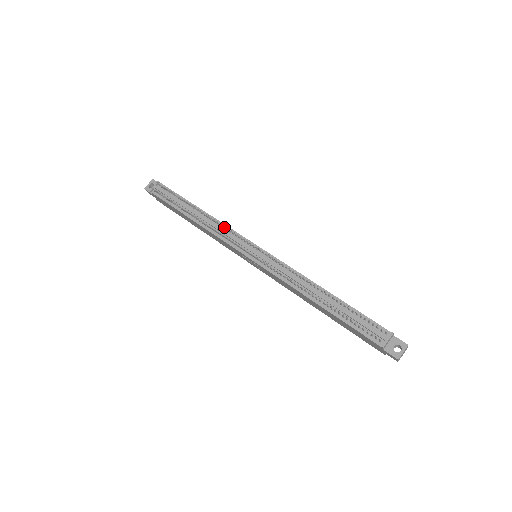
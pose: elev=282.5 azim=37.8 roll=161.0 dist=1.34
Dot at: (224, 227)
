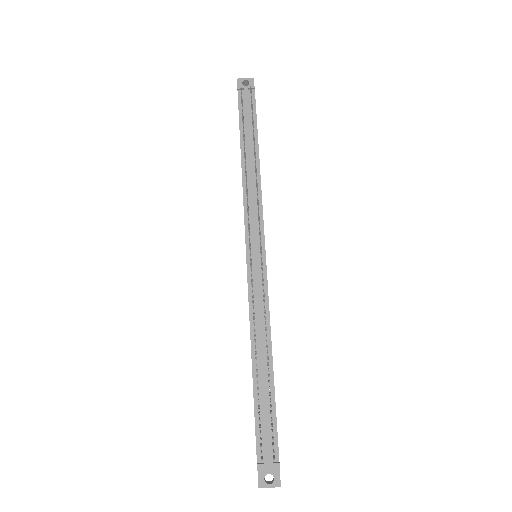
Dot at: (258, 199)
